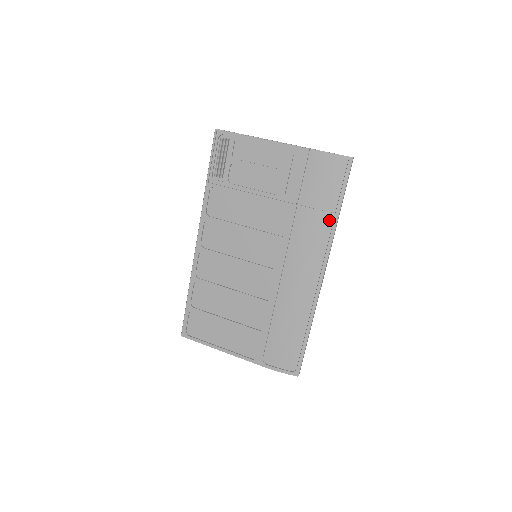
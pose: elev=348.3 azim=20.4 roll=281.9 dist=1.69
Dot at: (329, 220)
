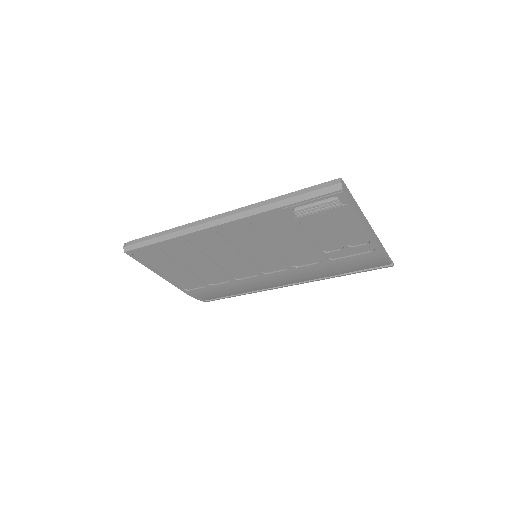
Dot at: (333, 275)
